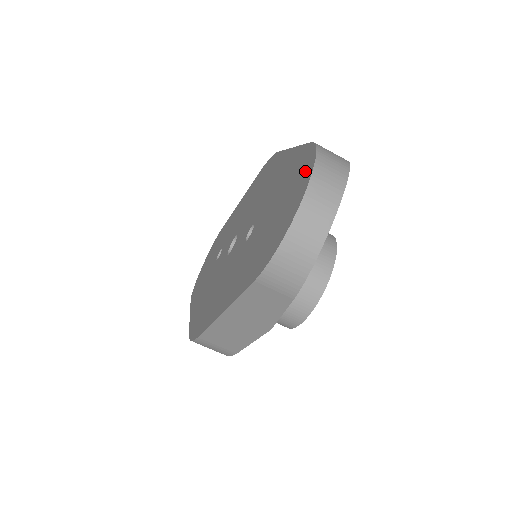
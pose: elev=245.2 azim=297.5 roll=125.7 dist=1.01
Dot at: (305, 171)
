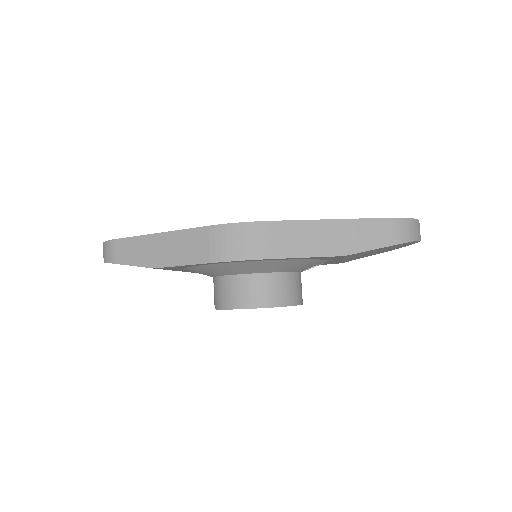
Dot at: occluded
